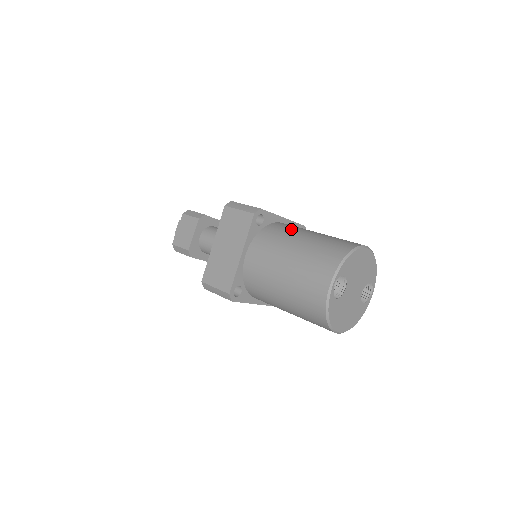
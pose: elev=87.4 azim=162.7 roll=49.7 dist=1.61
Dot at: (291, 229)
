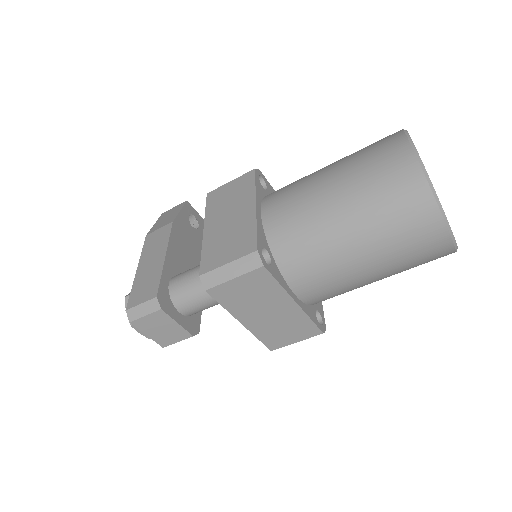
Dot at: (303, 219)
